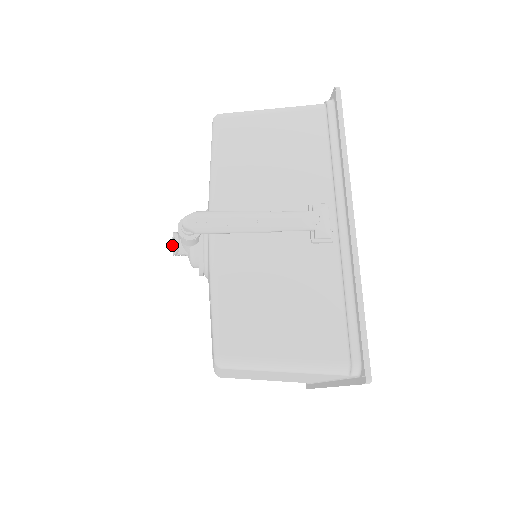
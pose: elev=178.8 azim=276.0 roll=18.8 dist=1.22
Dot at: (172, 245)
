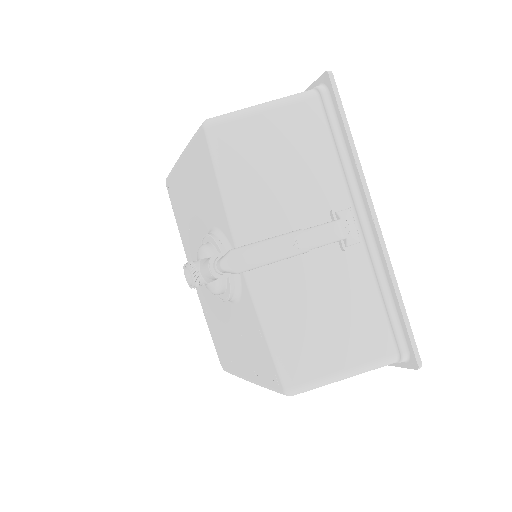
Dot at: (192, 281)
